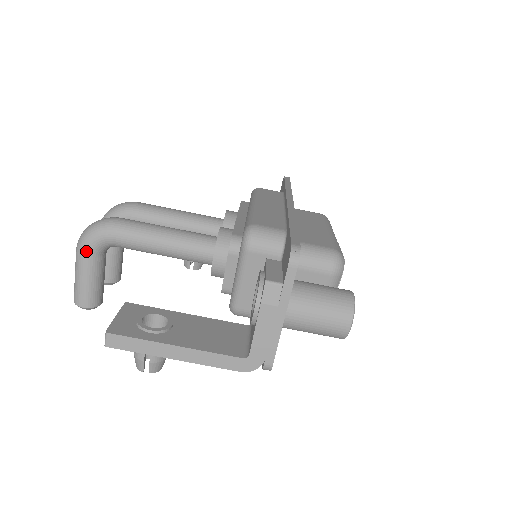
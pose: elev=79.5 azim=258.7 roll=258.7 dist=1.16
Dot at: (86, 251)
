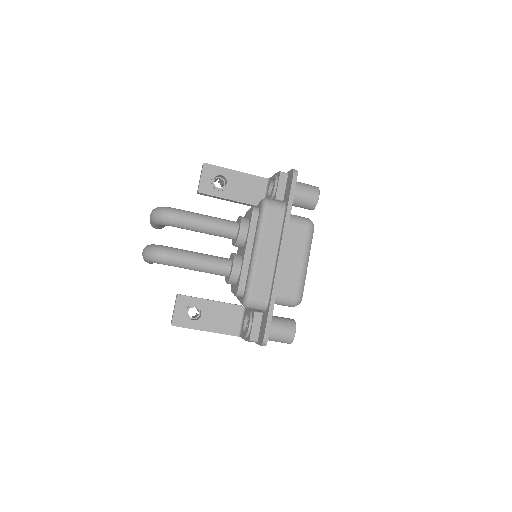
Dot at: (150, 262)
